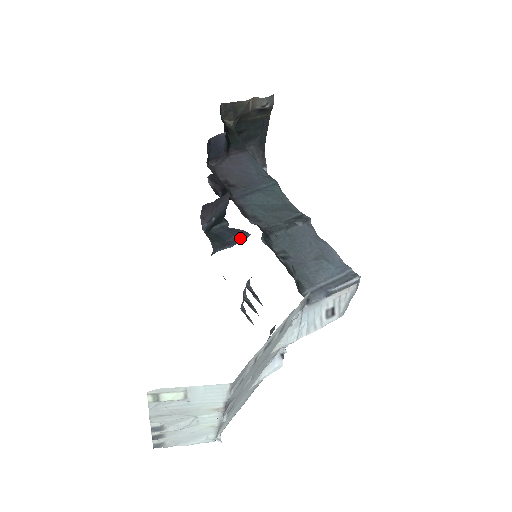
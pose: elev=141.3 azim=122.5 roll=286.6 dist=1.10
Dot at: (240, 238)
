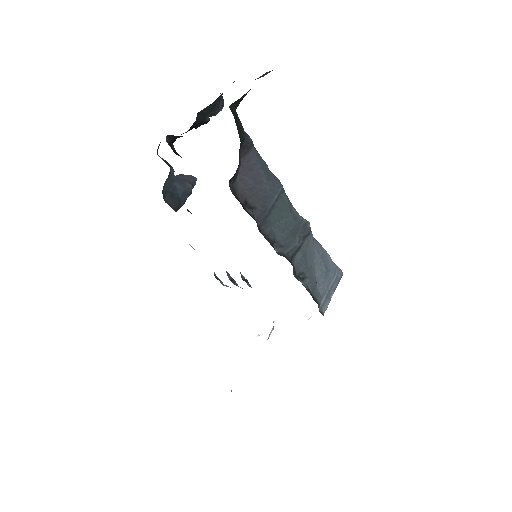
Dot at: (191, 189)
